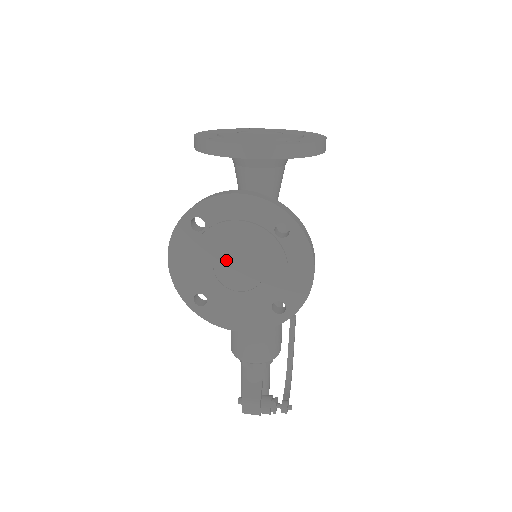
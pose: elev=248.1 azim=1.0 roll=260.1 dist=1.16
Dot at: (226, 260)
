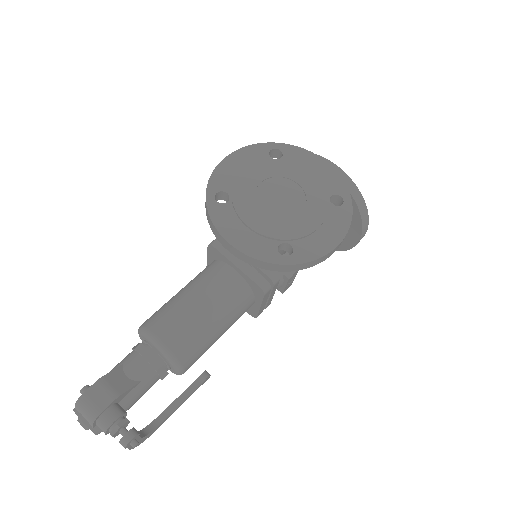
Dot at: (275, 186)
